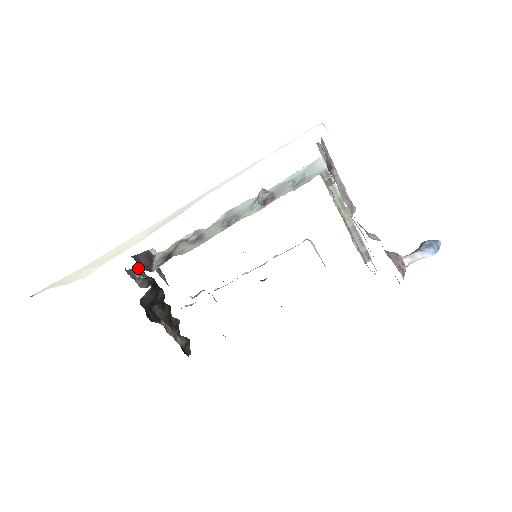
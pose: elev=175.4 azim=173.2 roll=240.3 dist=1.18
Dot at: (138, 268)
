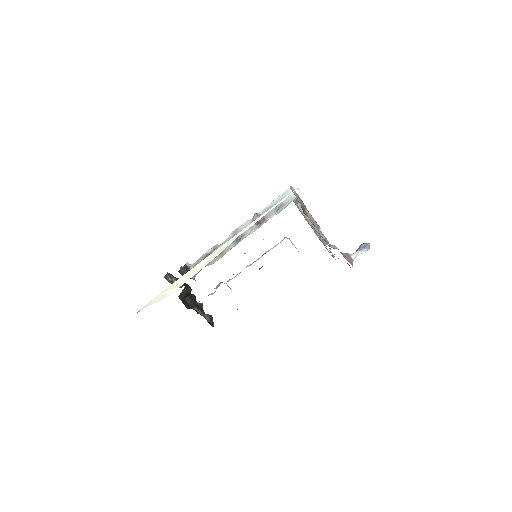
Dot at: (168, 273)
